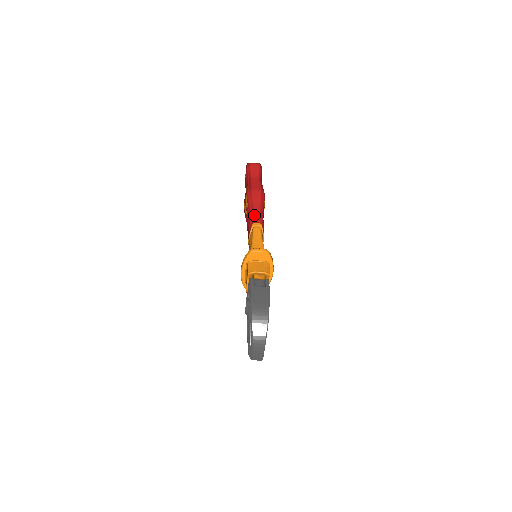
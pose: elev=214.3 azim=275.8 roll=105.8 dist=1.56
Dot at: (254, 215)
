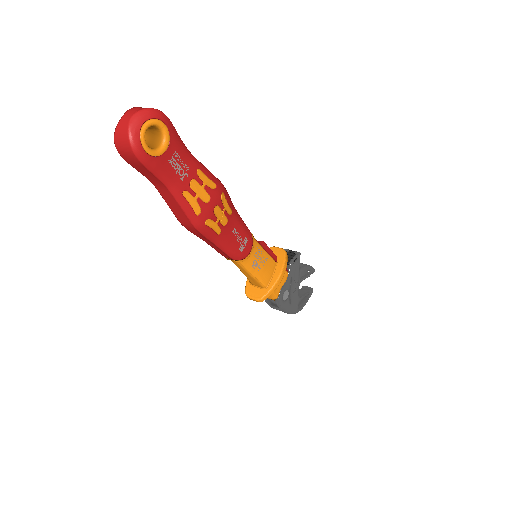
Dot at: (218, 252)
